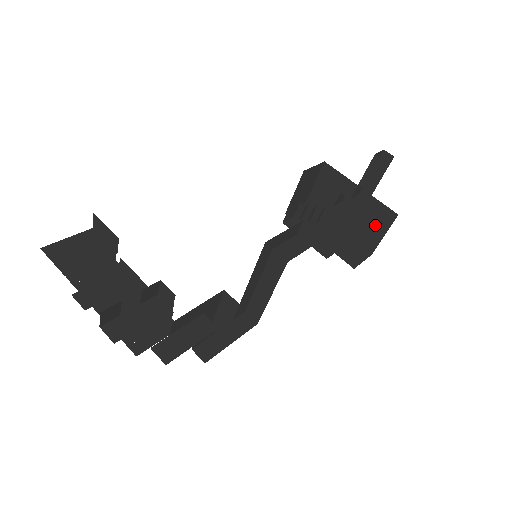
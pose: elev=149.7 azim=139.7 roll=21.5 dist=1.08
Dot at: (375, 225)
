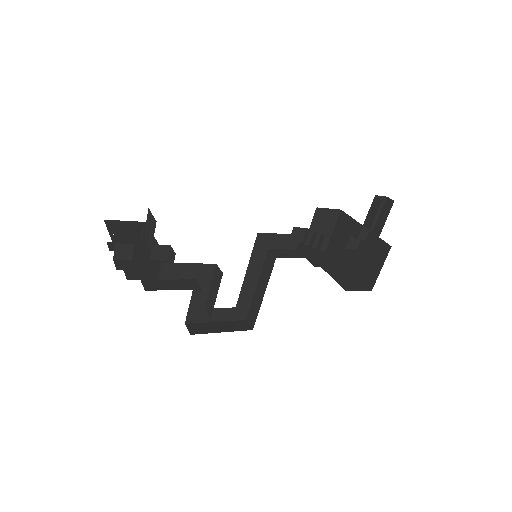
Dot at: (374, 260)
